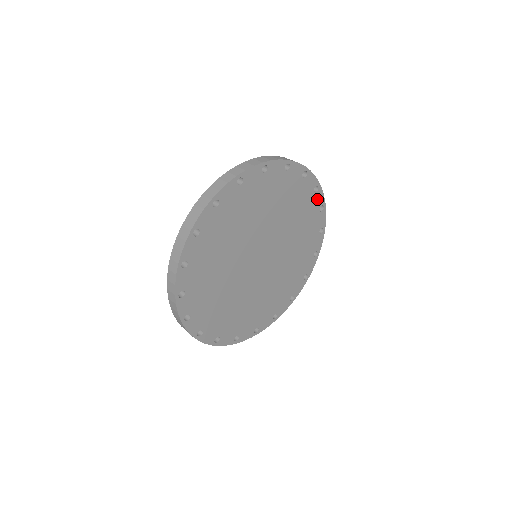
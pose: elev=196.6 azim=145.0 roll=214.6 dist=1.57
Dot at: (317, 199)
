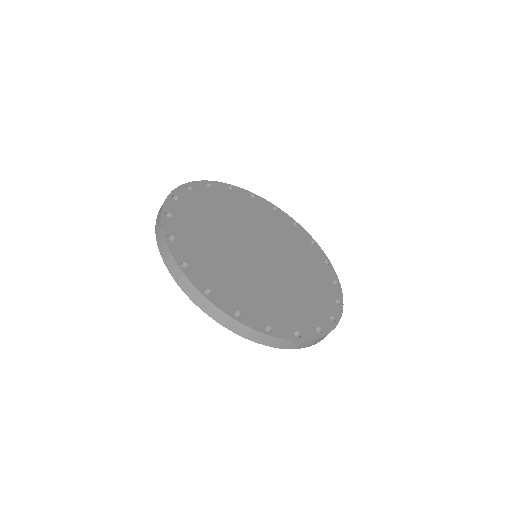
Dot at: (283, 216)
